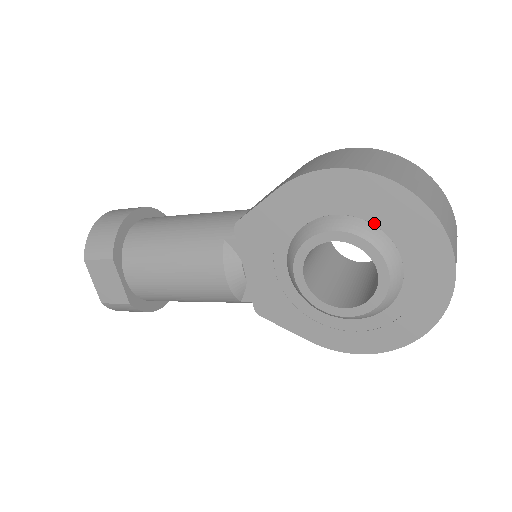
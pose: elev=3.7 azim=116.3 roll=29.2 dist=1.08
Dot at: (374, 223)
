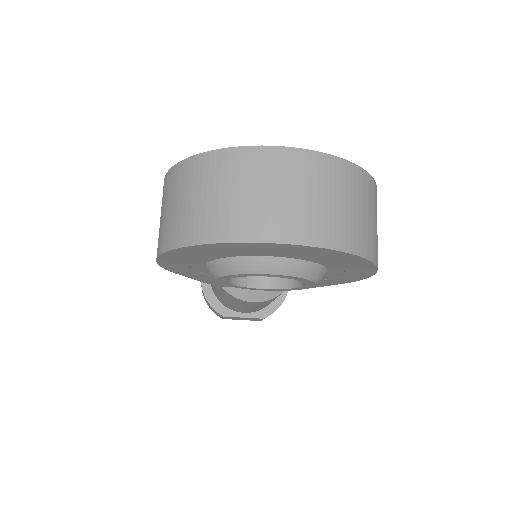
Dot at: (217, 258)
